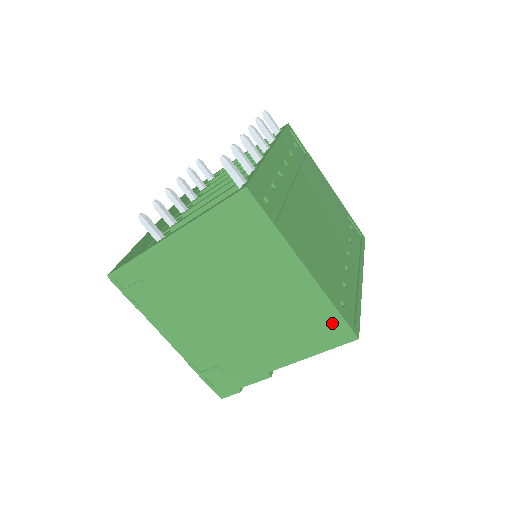
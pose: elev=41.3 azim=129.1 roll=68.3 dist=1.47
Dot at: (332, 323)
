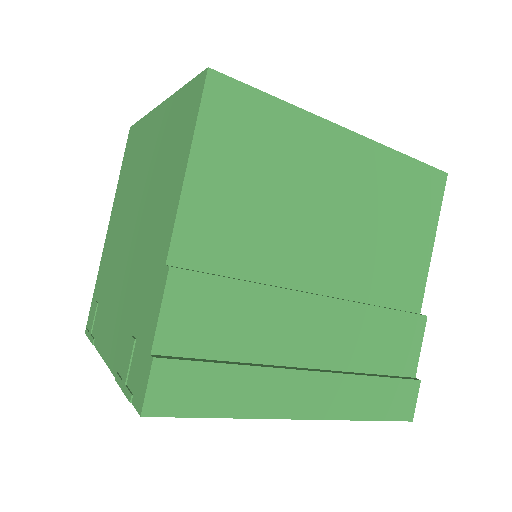
Dot at: (186, 102)
